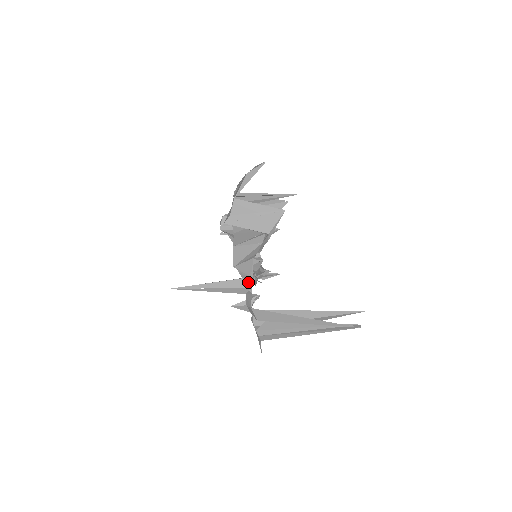
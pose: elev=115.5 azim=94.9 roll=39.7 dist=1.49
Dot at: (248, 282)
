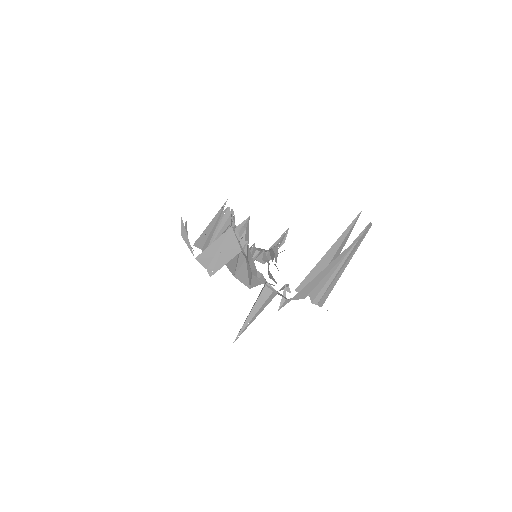
Dot at: (269, 288)
